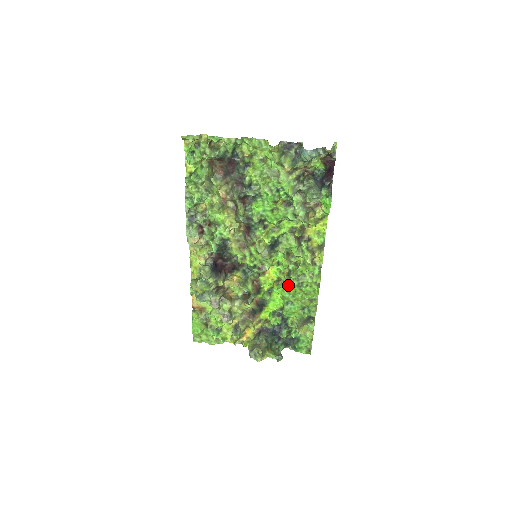
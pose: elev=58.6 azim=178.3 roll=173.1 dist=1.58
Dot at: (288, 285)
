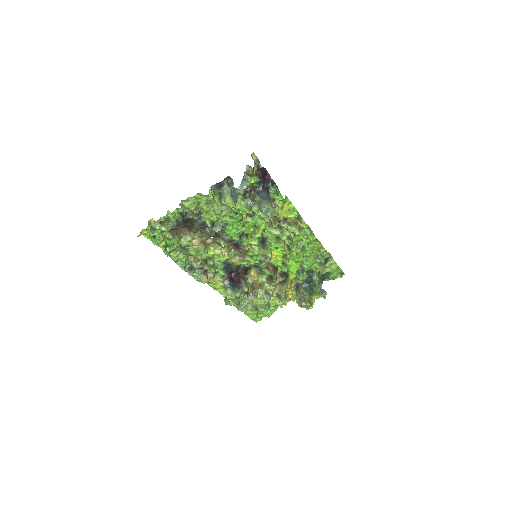
Dot at: (294, 254)
